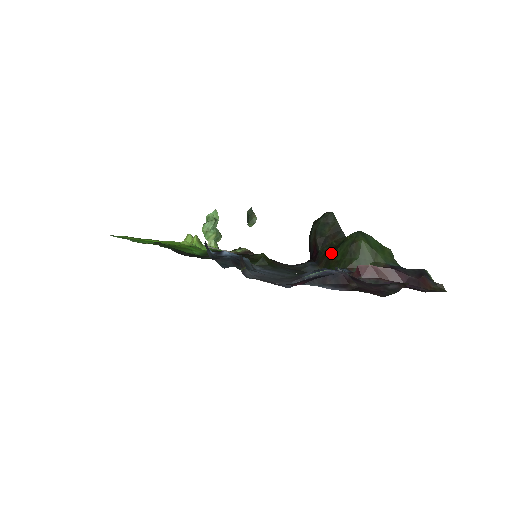
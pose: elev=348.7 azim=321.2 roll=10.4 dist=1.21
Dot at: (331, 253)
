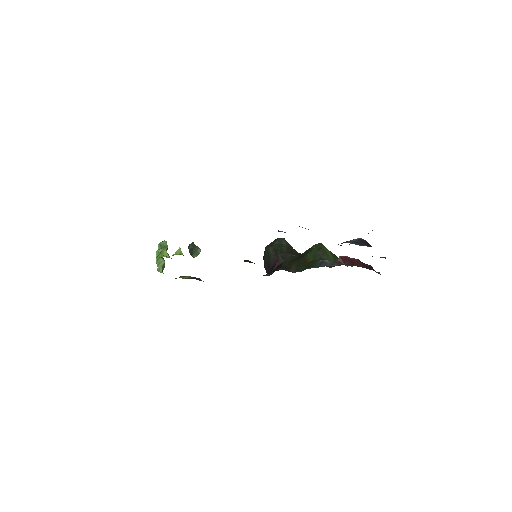
Dot at: (300, 259)
